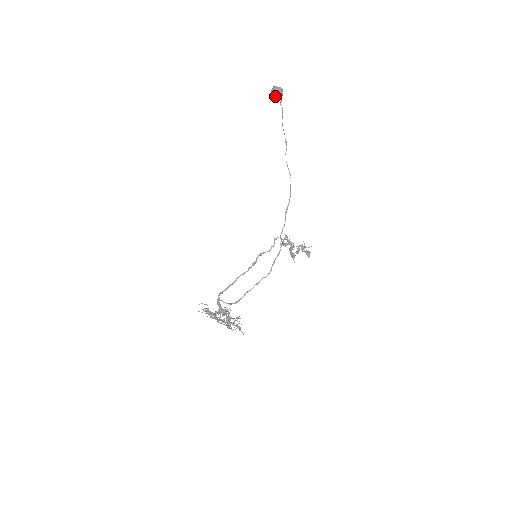
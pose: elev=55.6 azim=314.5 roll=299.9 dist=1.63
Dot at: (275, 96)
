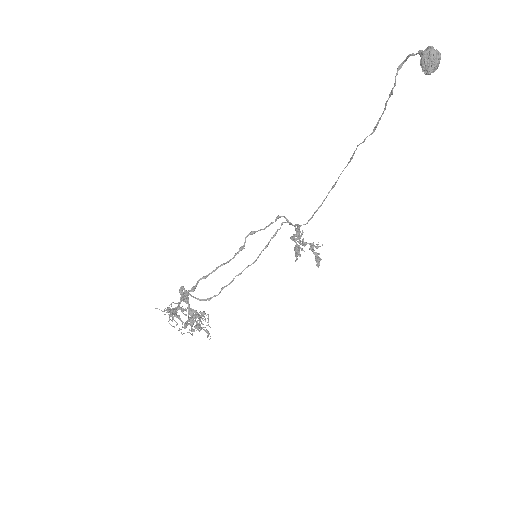
Dot at: (425, 73)
